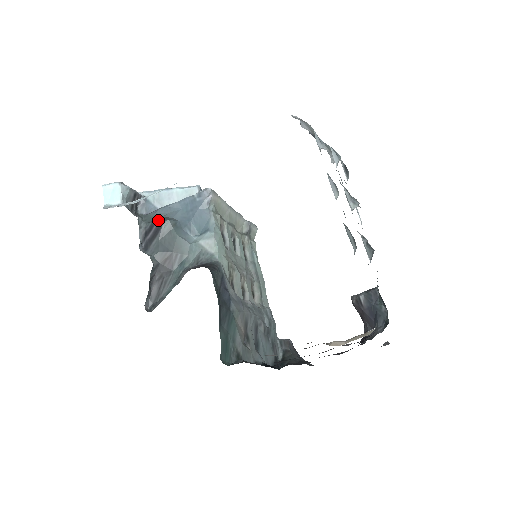
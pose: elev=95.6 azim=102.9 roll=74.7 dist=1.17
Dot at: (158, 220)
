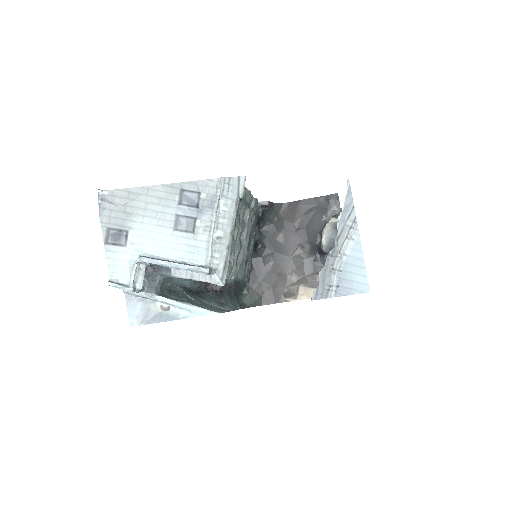
Dot at: (178, 285)
